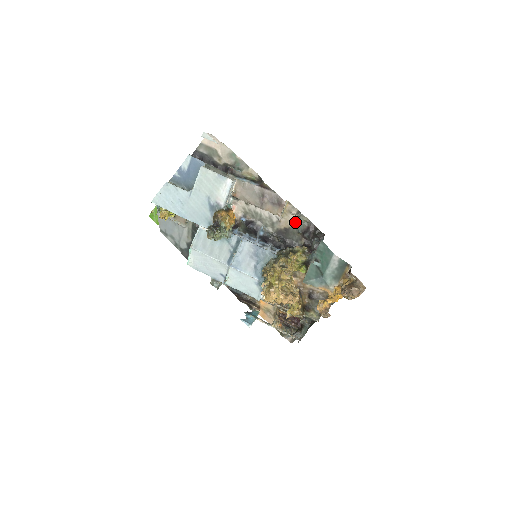
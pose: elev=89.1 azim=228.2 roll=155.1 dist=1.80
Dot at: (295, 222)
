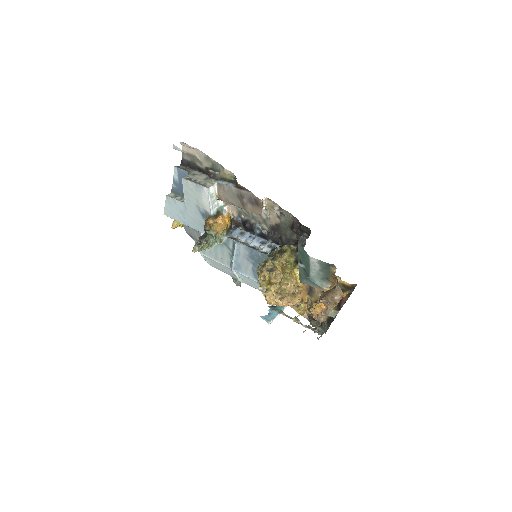
Dot at: (281, 218)
